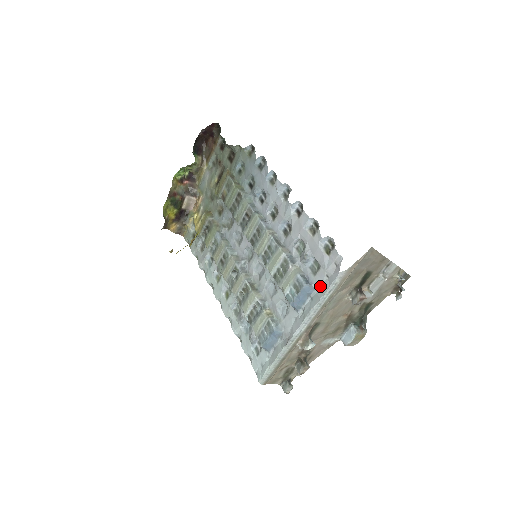
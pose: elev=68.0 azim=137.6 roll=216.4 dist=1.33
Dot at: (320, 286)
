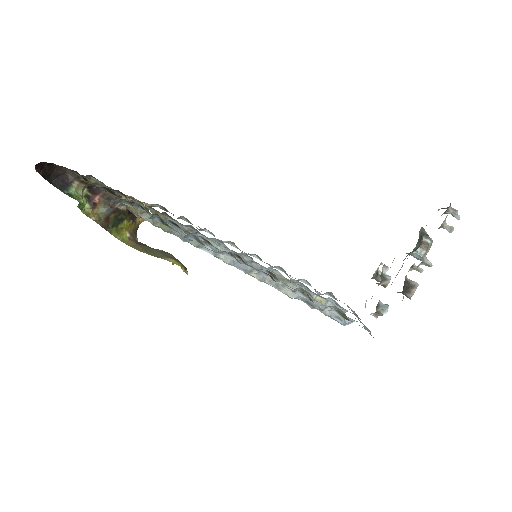
Dot at: occluded
